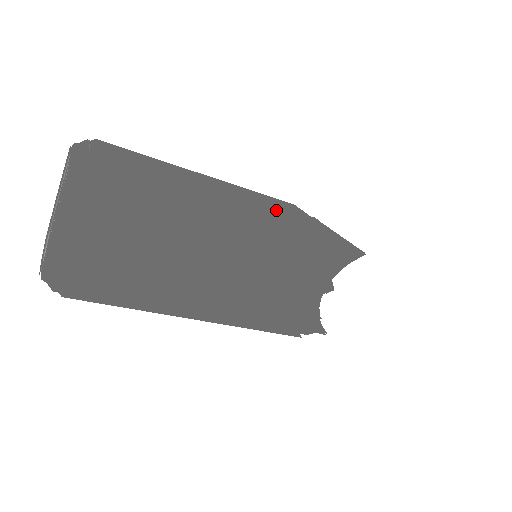
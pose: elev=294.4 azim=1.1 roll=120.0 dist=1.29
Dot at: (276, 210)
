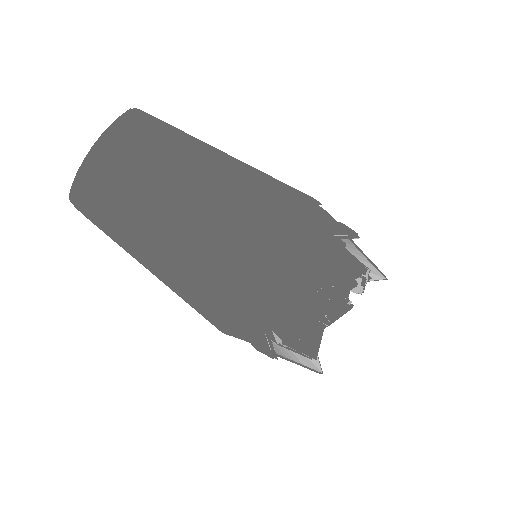
Dot at: occluded
